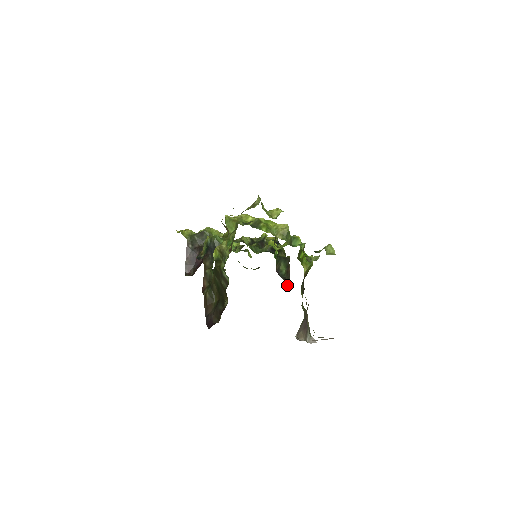
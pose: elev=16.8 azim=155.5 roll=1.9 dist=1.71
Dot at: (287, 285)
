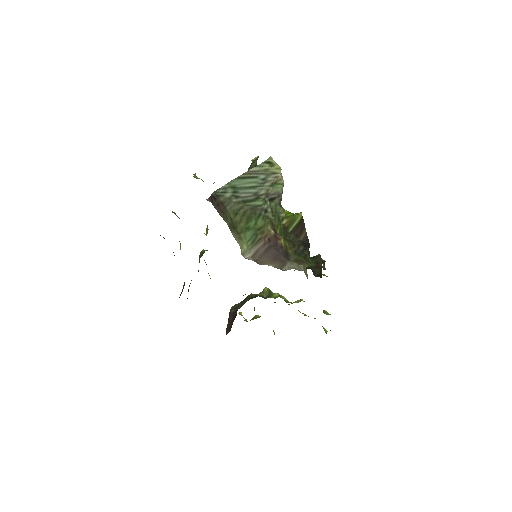
Dot at: occluded
